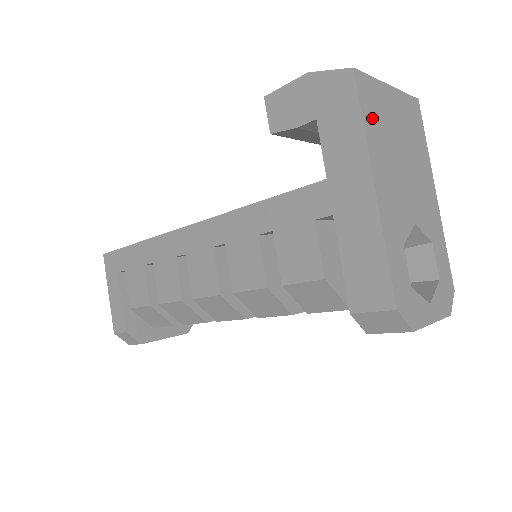
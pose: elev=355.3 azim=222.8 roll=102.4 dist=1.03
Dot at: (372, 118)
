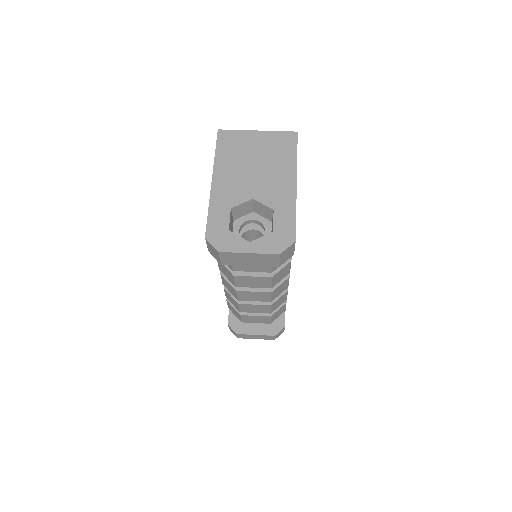
Dot at: (226, 149)
